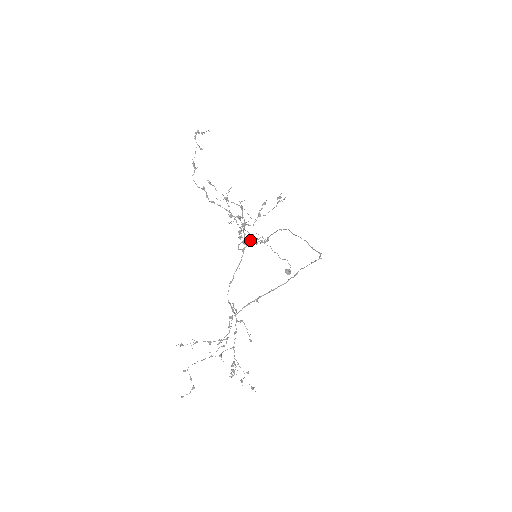
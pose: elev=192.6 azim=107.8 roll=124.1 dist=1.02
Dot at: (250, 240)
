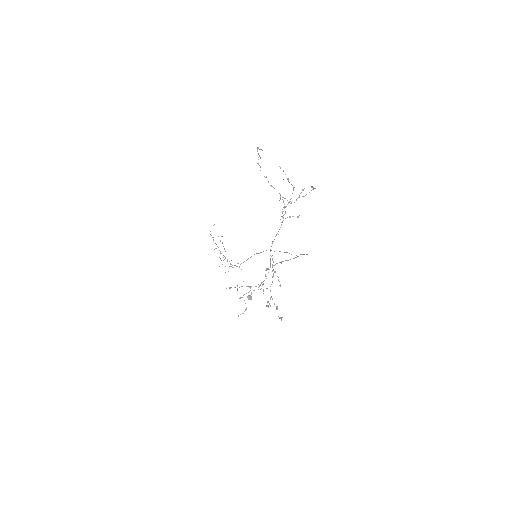
Dot at: occluded
